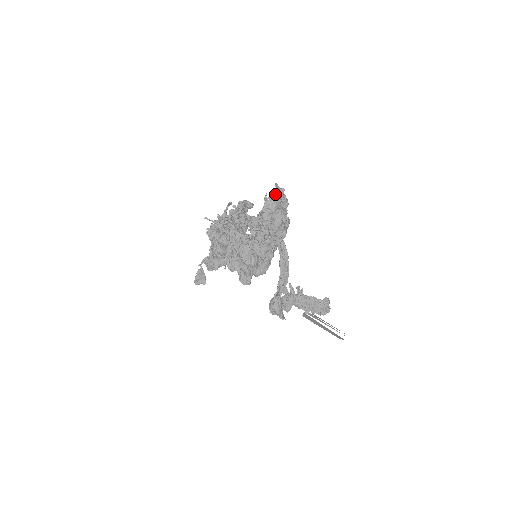
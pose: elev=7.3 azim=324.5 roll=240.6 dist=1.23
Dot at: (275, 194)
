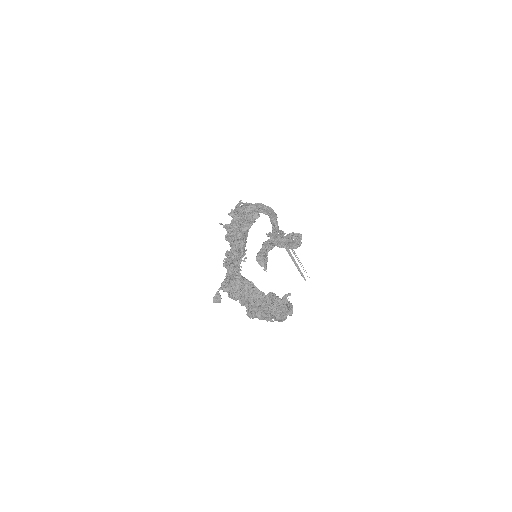
Dot at: (285, 304)
